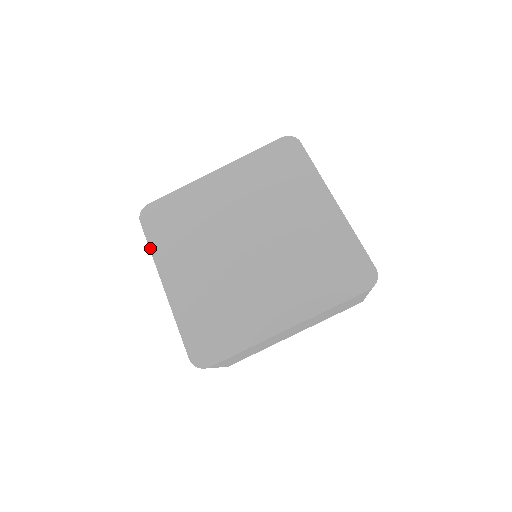
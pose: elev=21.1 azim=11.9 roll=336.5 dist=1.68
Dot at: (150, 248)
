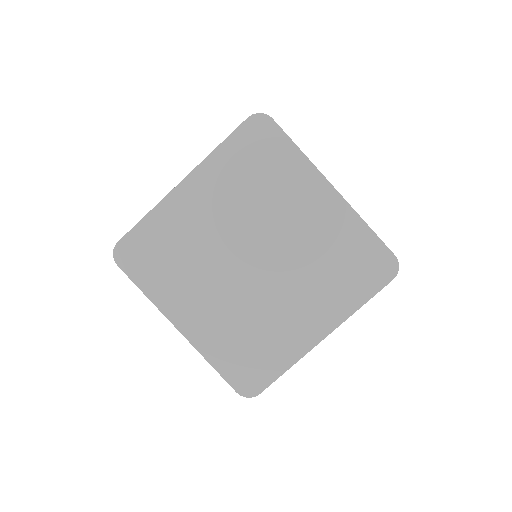
Dot at: (145, 294)
